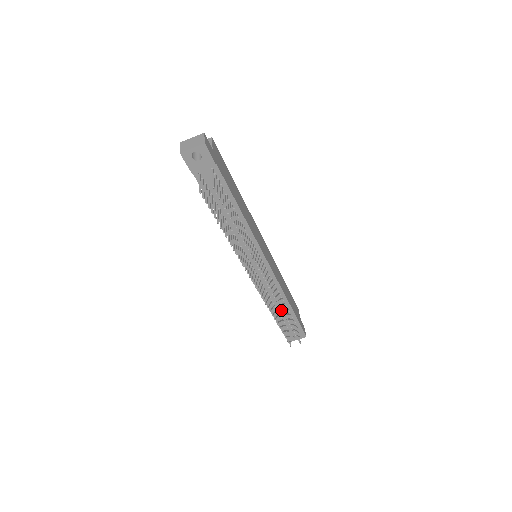
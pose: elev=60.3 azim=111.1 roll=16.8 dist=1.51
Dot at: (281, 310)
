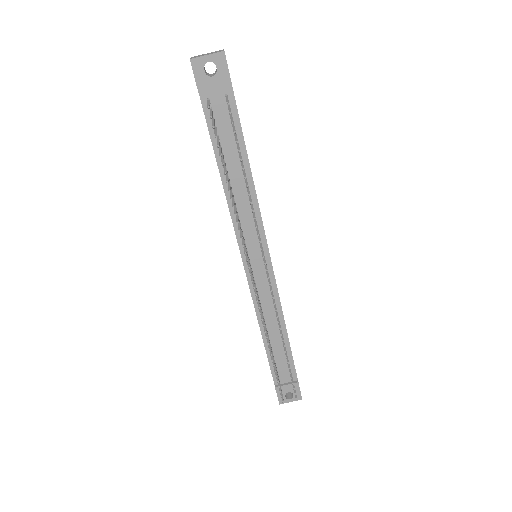
Dot at: (281, 334)
